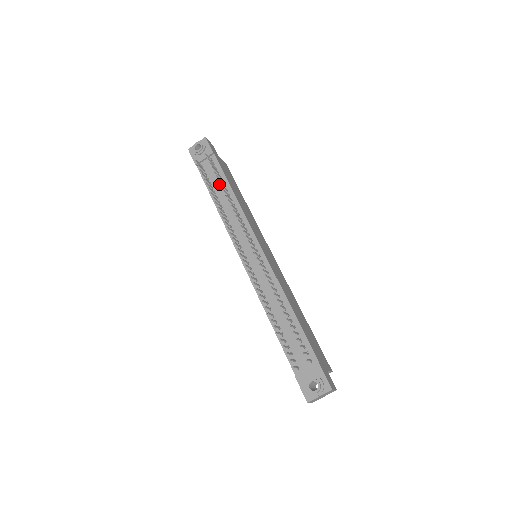
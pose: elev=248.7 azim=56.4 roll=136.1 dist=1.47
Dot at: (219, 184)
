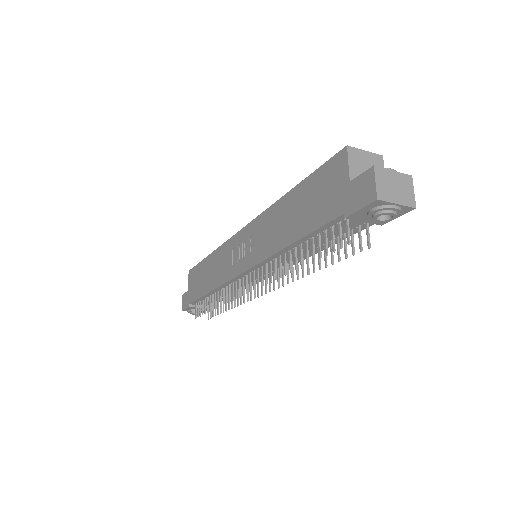
Dot at: occluded
